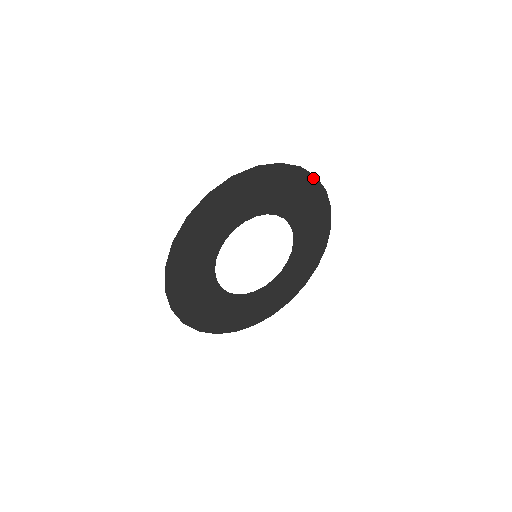
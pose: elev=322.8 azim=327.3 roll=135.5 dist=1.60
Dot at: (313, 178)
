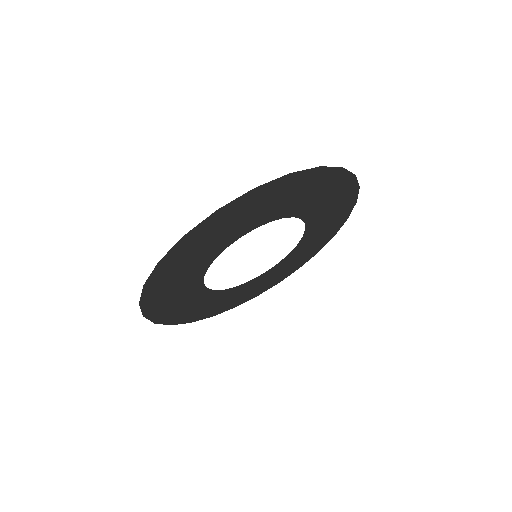
Dot at: (356, 188)
